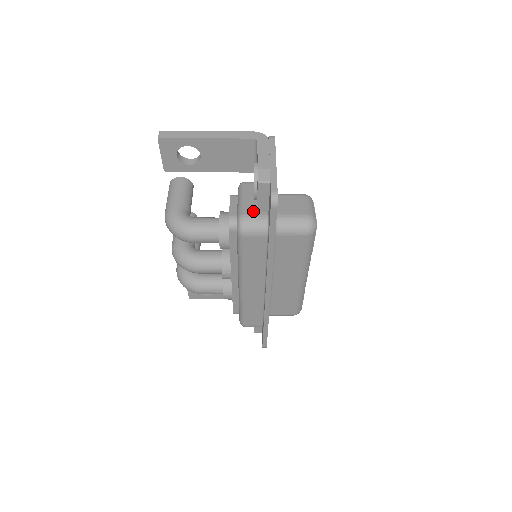
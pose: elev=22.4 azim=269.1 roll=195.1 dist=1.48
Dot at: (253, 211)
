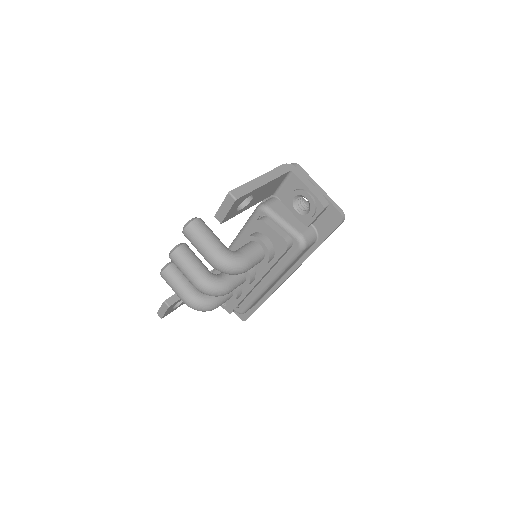
Dot at: (303, 228)
